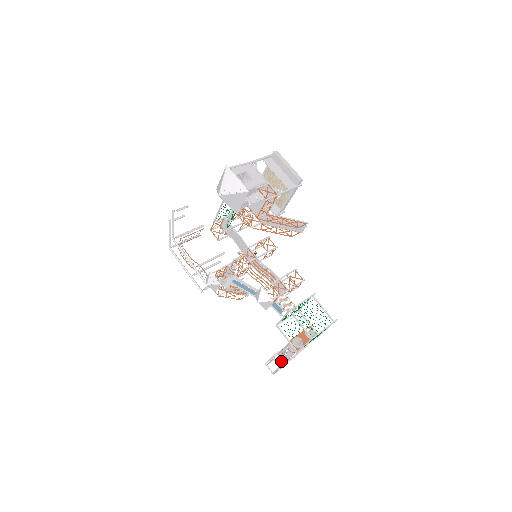
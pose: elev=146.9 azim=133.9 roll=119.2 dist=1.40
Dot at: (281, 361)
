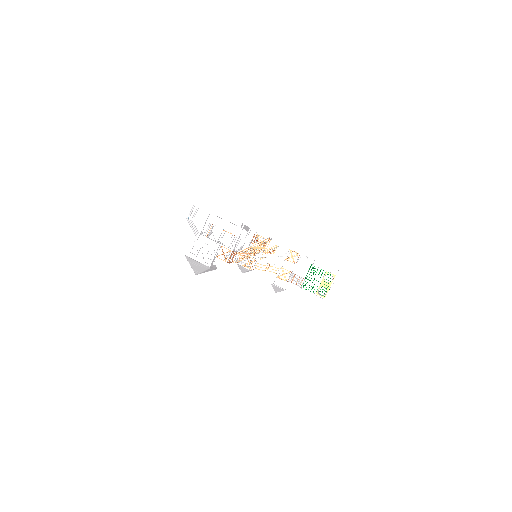
Dot at: occluded
